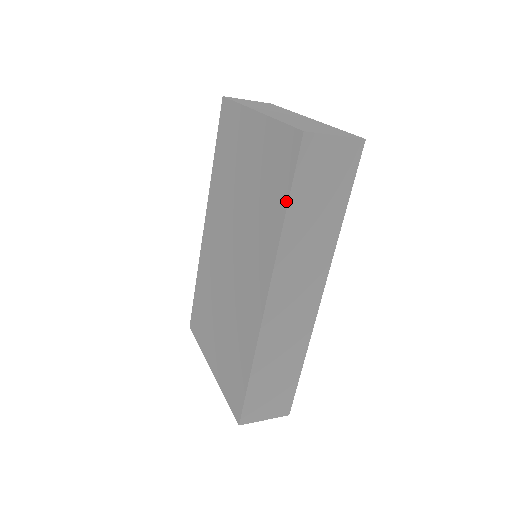
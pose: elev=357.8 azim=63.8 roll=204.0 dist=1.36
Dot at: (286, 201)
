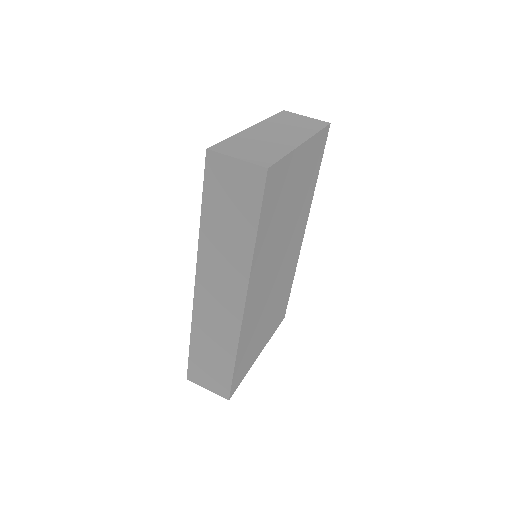
Dot at: (203, 205)
